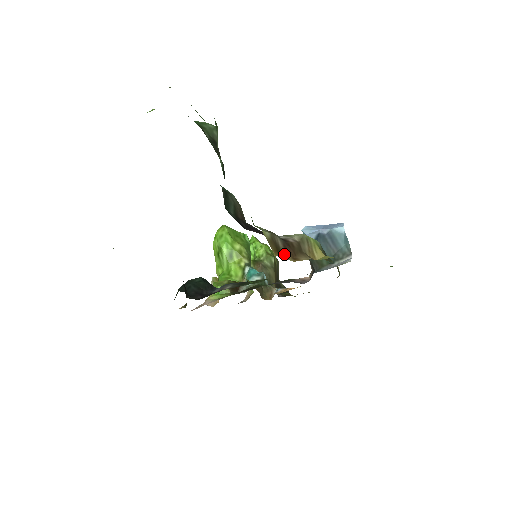
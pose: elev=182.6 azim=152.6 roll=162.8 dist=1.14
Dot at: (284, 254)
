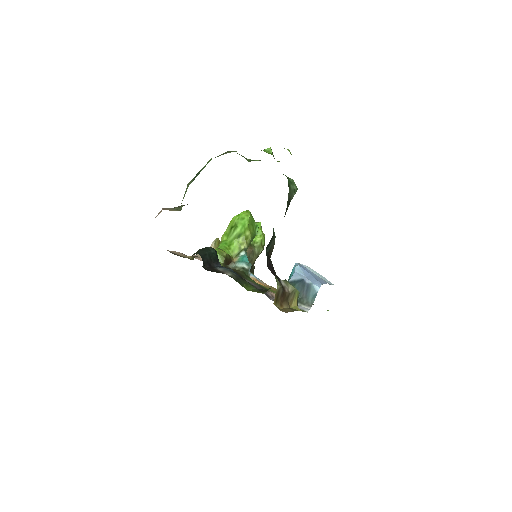
Dot at: (278, 301)
